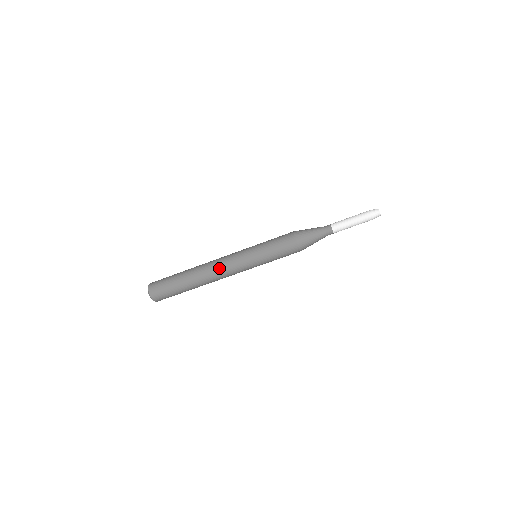
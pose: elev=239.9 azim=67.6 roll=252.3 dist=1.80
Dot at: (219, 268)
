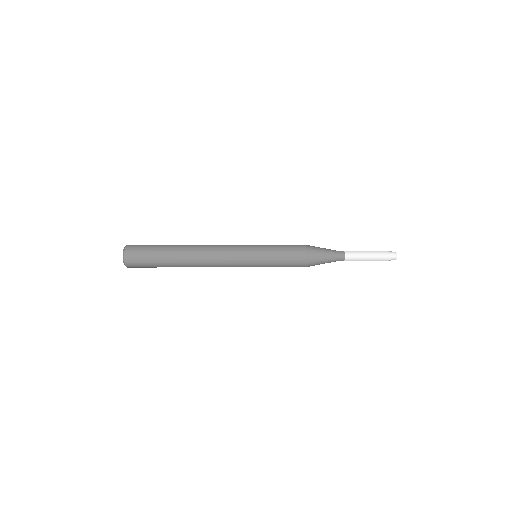
Dot at: (214, 259)
